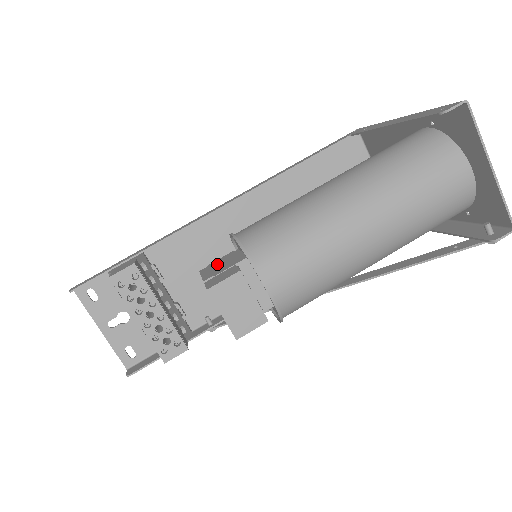
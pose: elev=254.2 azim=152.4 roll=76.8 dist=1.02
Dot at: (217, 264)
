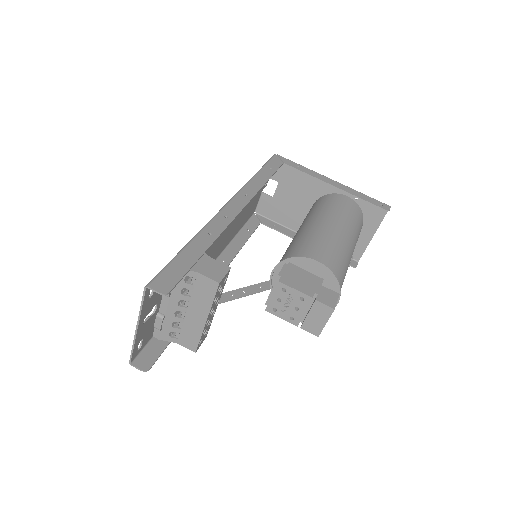
Dot at: (294, 278)
